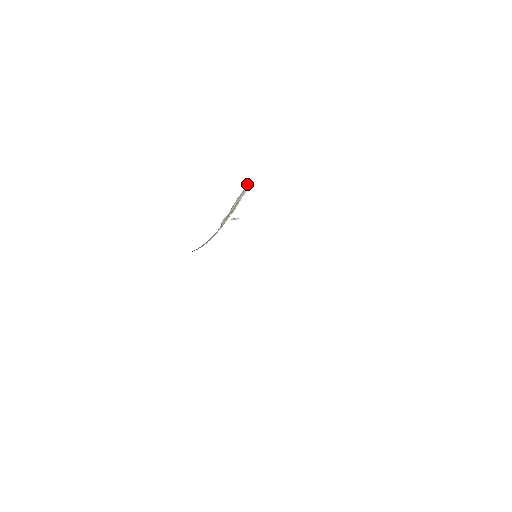
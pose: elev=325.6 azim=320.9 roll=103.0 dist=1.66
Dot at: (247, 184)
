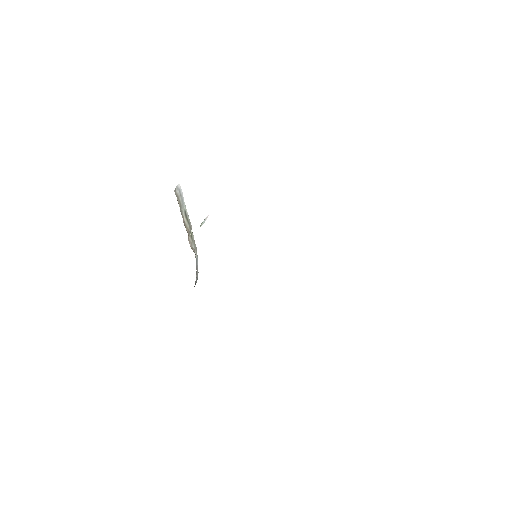
Dot at: occluded
